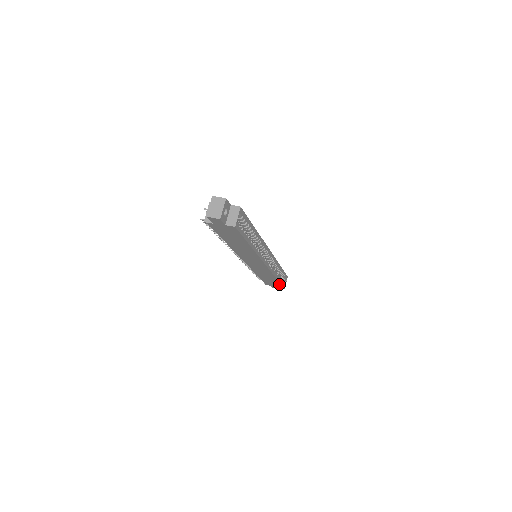
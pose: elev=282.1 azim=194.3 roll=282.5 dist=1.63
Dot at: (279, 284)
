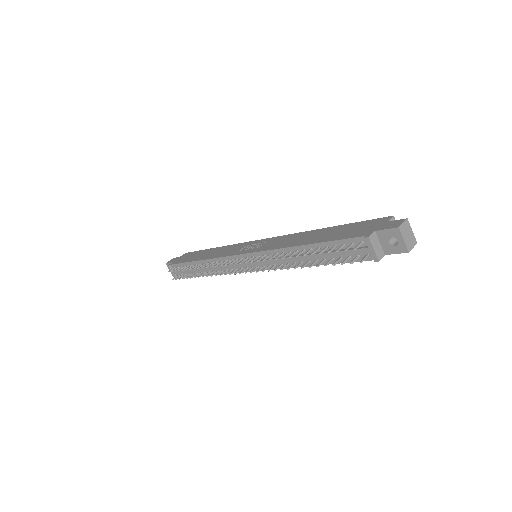
Dot at: occluded
